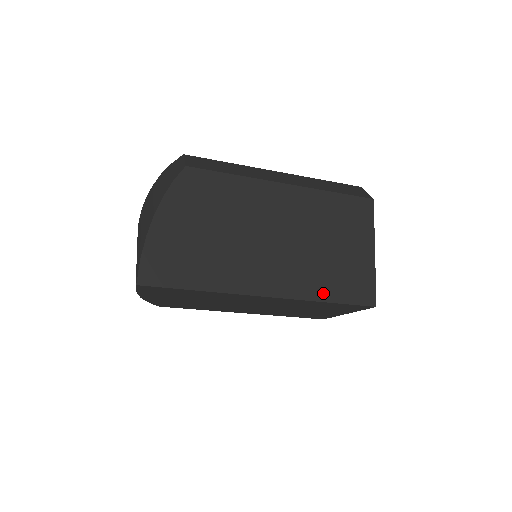
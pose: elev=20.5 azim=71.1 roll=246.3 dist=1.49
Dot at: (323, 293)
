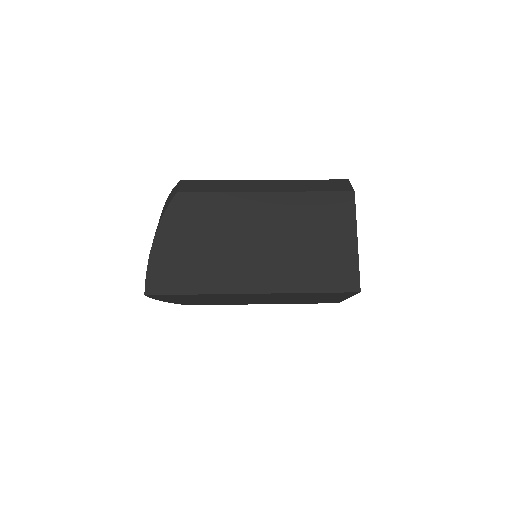
Dot at: (306, 285)
